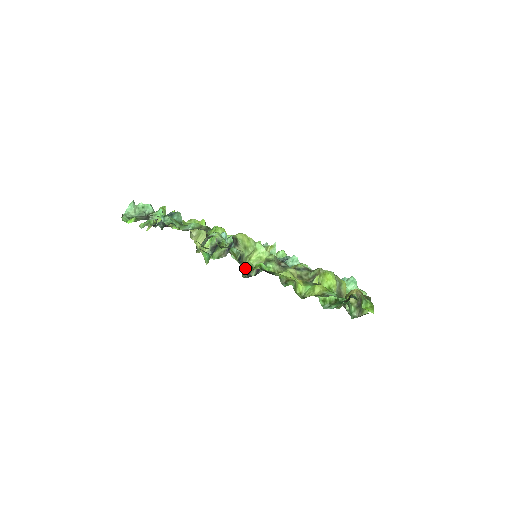
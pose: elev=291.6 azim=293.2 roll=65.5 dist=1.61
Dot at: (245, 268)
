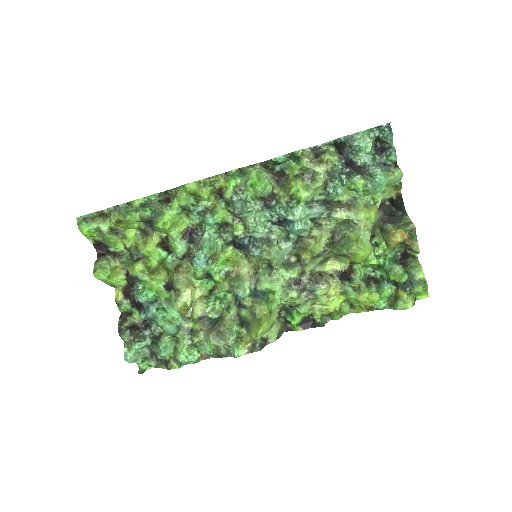
Dot at: (278, 315)
